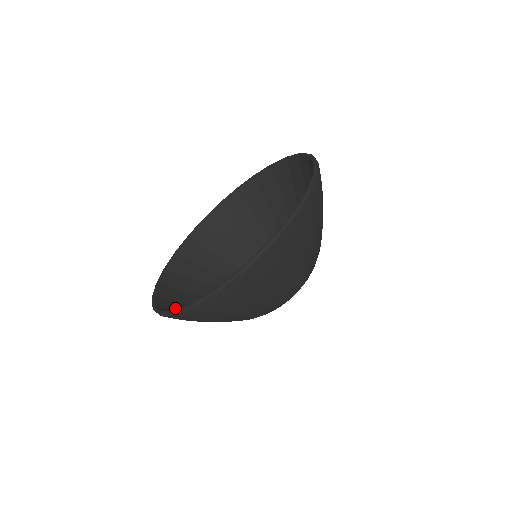
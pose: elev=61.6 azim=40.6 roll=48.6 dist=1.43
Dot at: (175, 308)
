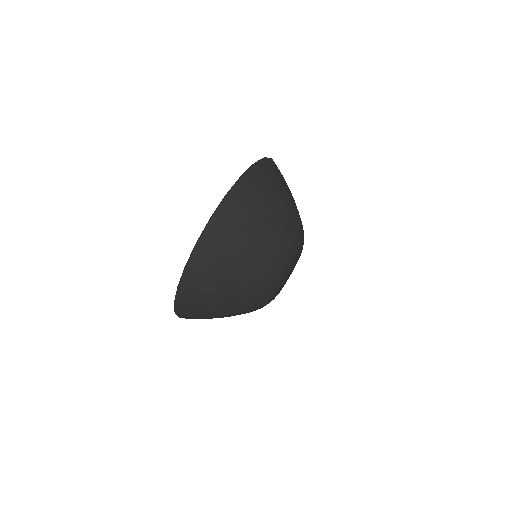
Dot at: (226, 233)
